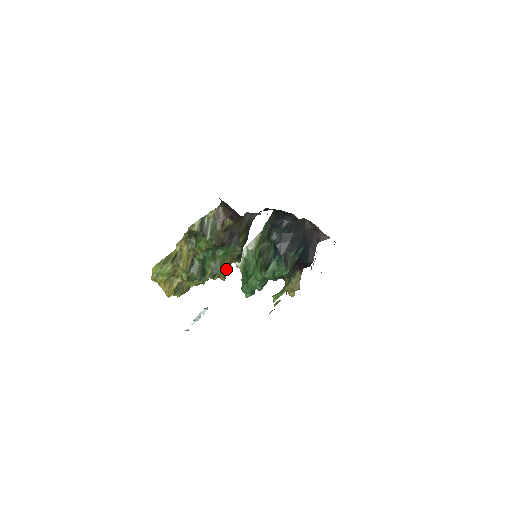
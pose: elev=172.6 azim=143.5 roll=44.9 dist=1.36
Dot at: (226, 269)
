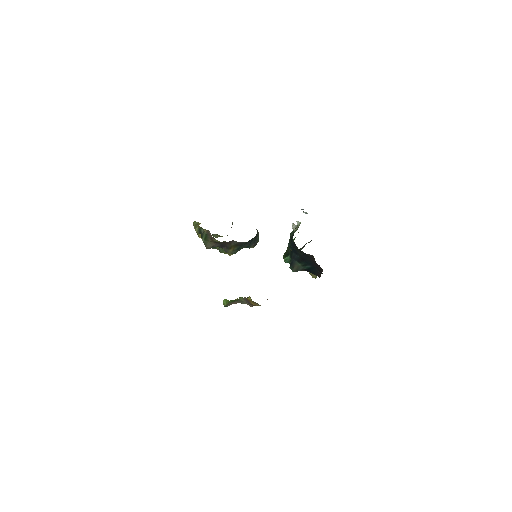
Dot at: occluded
